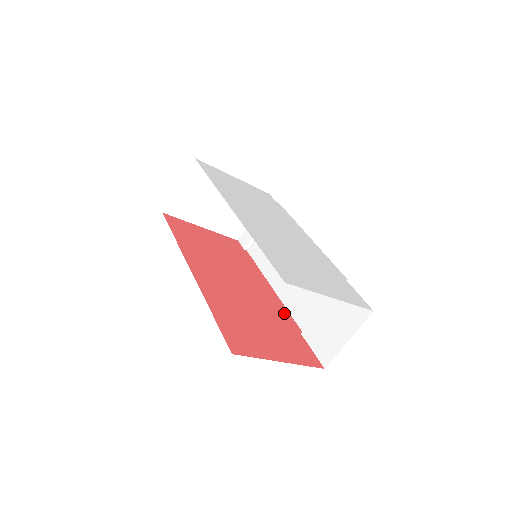
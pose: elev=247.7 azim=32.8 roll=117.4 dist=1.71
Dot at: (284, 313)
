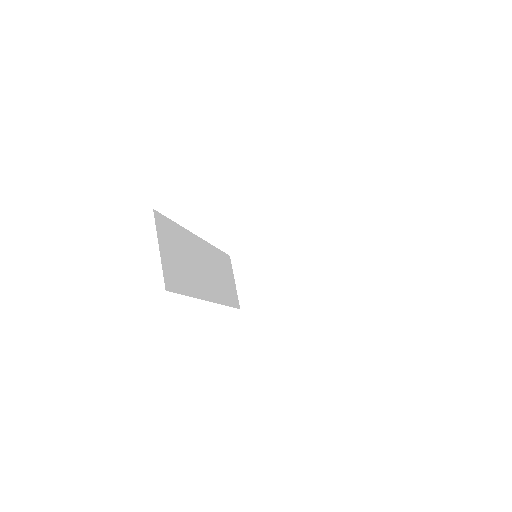
Dot at: occluded
